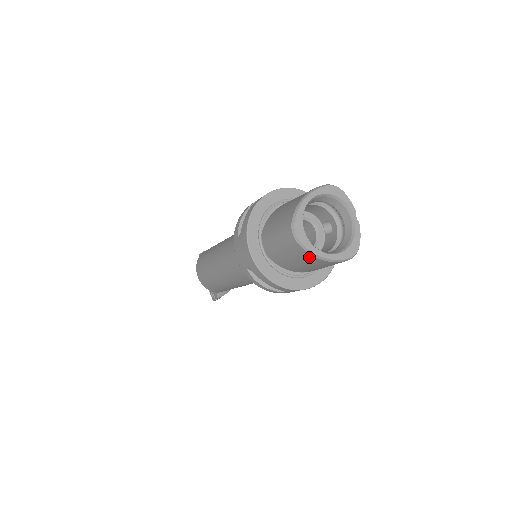
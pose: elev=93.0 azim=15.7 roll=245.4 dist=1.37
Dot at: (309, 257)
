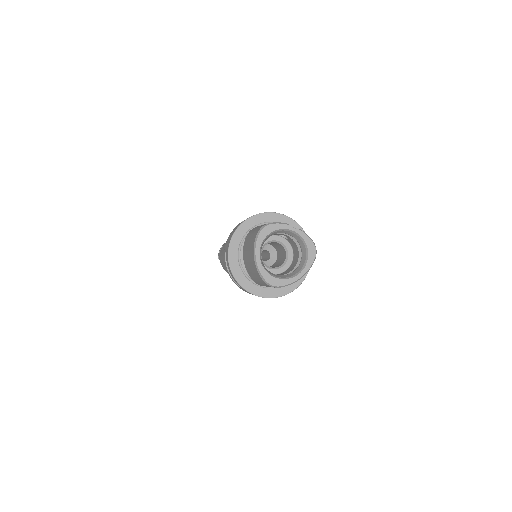
Dot at: occluded
